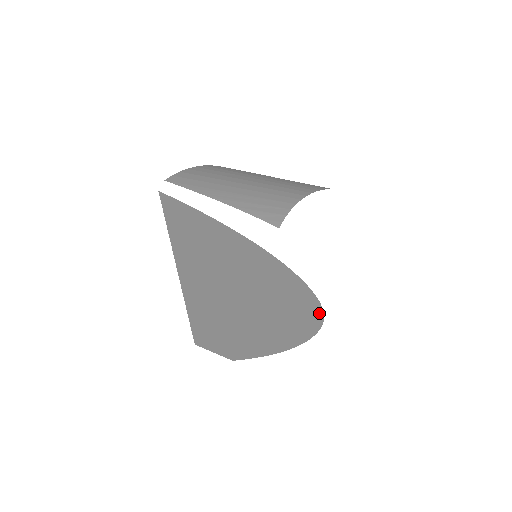
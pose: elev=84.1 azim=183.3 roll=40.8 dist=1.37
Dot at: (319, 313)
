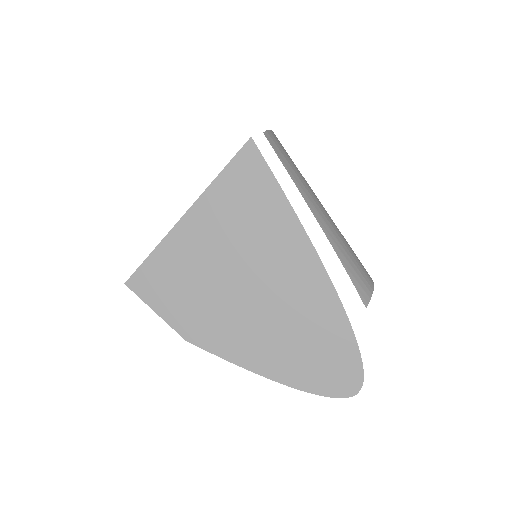
Dot at: (354, 390)
